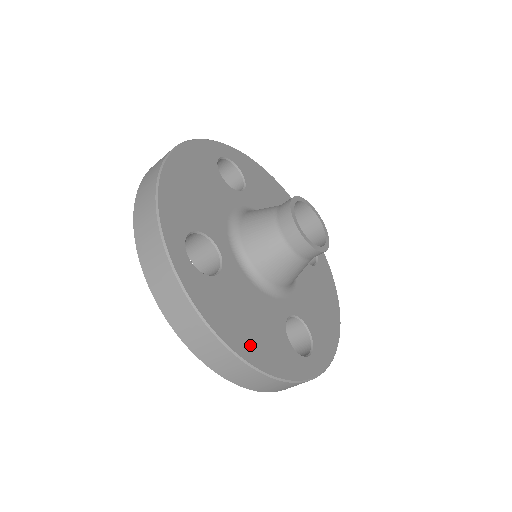
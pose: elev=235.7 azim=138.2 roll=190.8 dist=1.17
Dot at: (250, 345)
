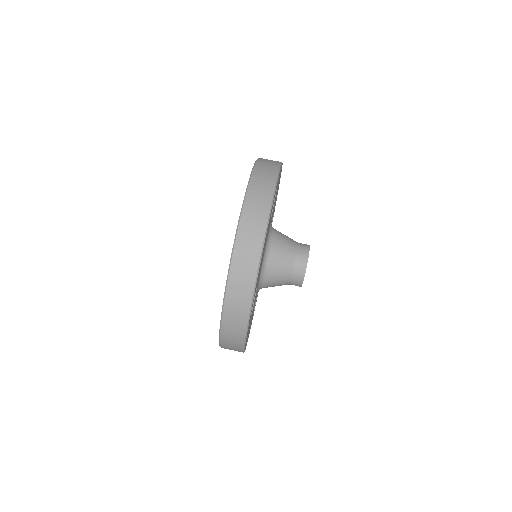
Dot at: (247, 339)
